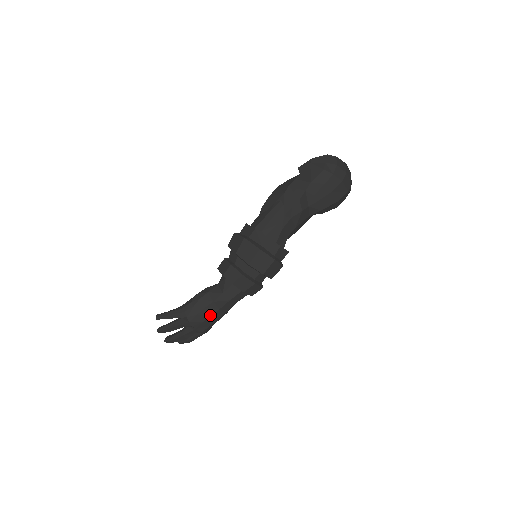
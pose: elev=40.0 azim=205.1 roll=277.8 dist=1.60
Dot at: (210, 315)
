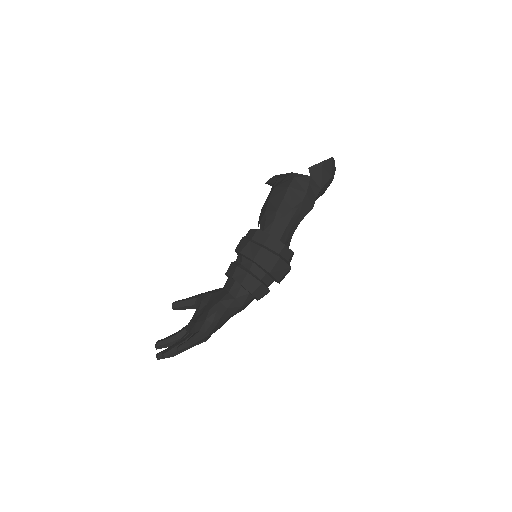
Dot at: (221, 326)
